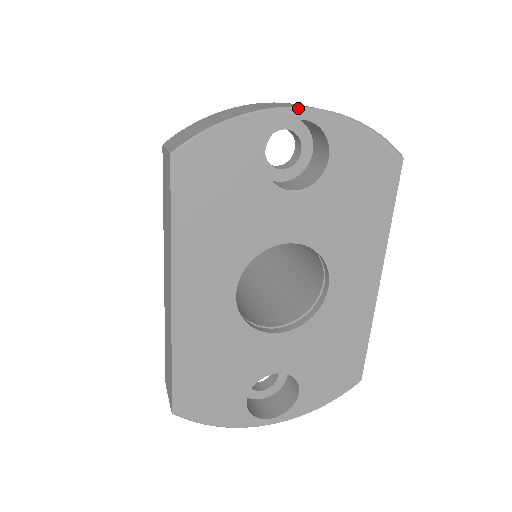
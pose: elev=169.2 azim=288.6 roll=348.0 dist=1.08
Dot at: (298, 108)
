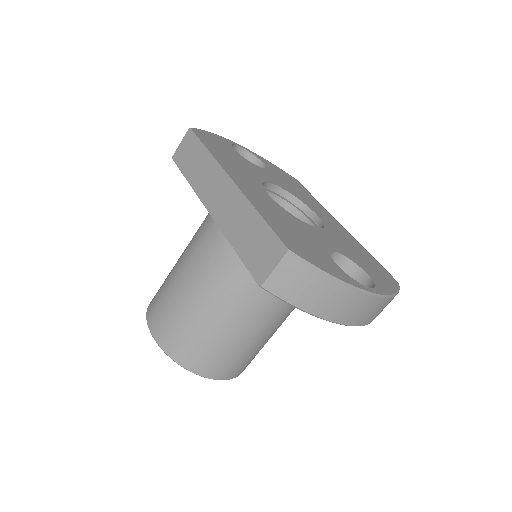
Dot at: (236, 143)
